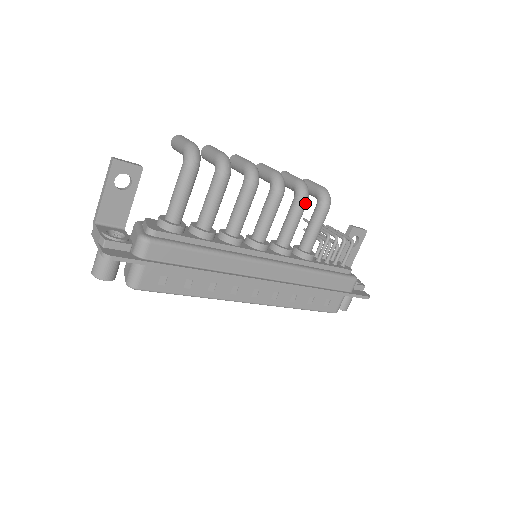
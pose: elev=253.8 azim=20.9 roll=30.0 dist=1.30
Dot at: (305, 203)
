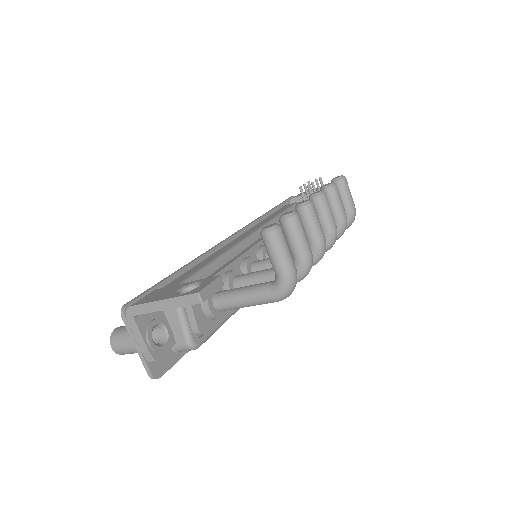
Dot at: occluded
